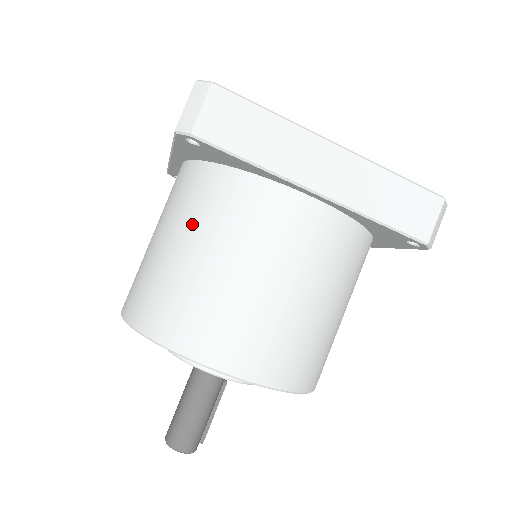
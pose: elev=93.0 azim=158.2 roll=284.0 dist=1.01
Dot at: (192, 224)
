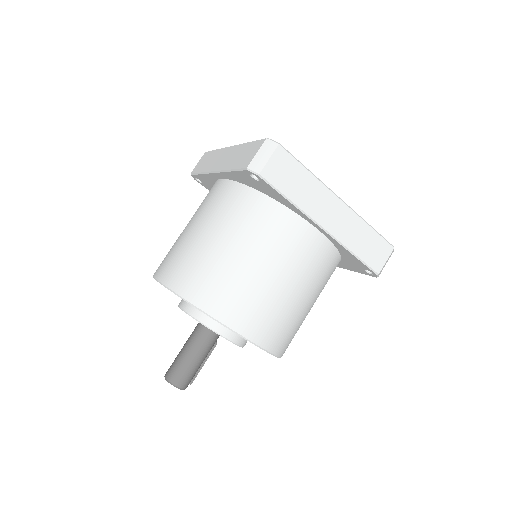
Dot at: (234, 229)
